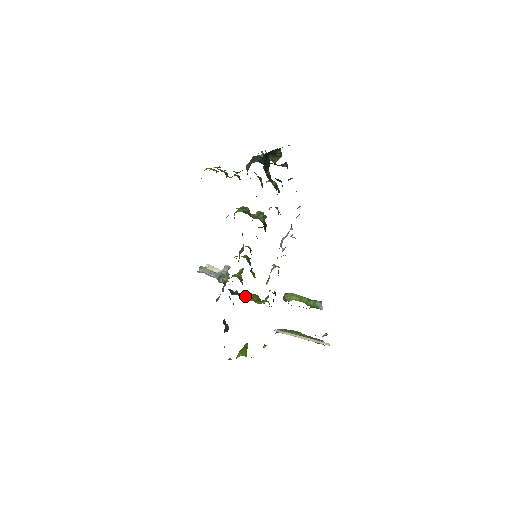
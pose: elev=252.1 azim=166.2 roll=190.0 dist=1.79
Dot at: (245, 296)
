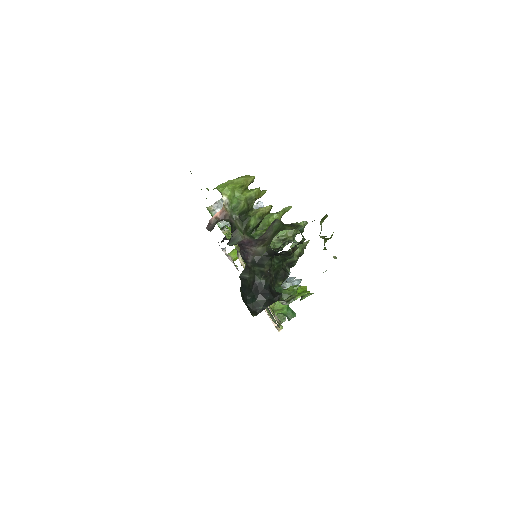
Dot at: occluded
